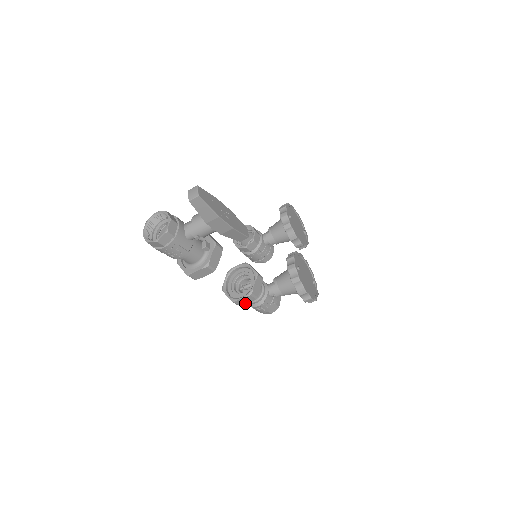
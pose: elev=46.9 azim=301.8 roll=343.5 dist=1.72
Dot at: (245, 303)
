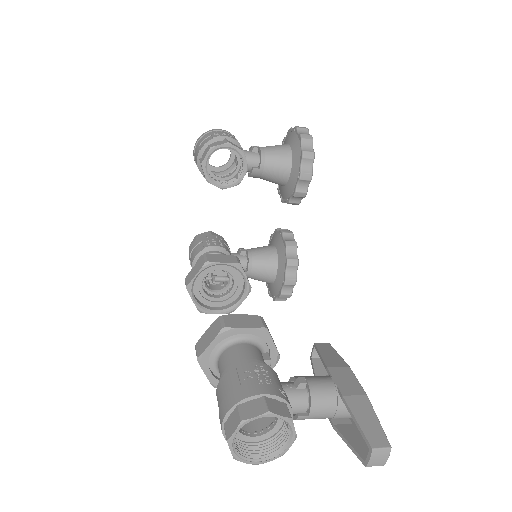
Dot at: occluded
